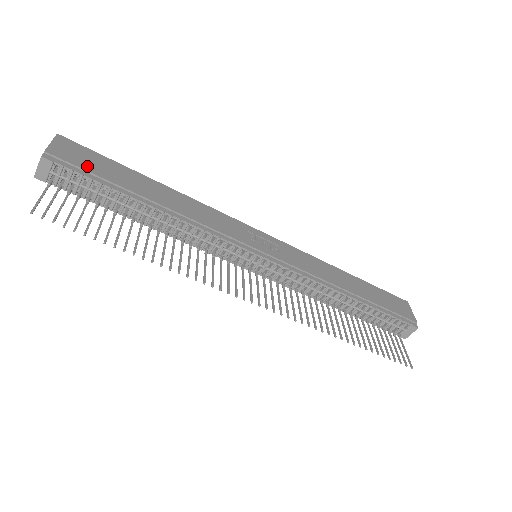
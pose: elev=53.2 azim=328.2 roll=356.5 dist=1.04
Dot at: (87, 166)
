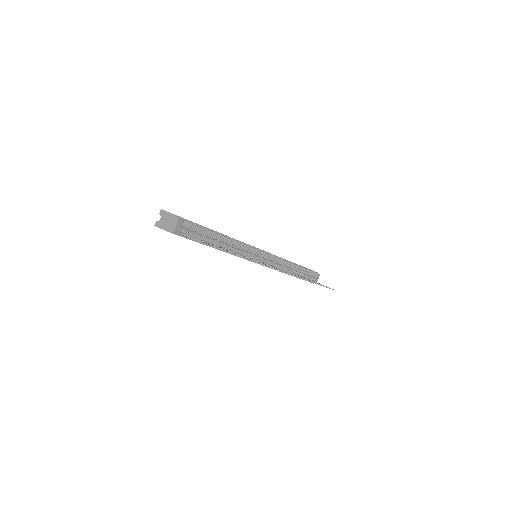
Dot at: occluded
